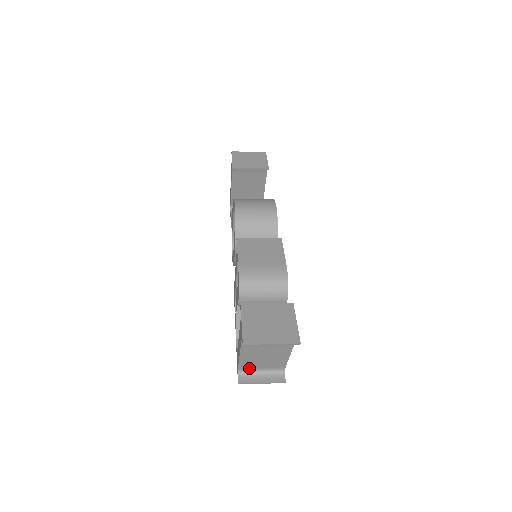
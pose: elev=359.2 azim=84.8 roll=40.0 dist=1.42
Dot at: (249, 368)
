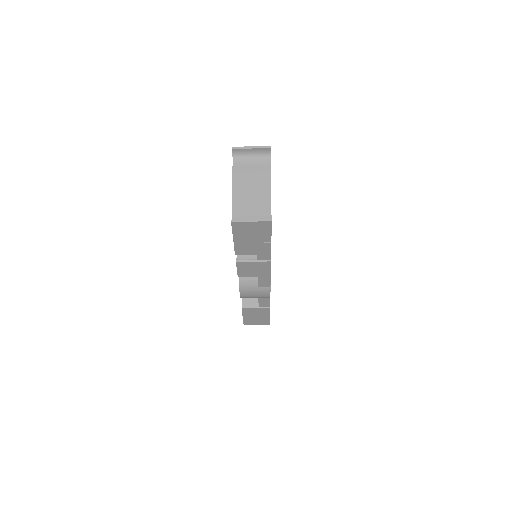
Dot at: (241, 218)
